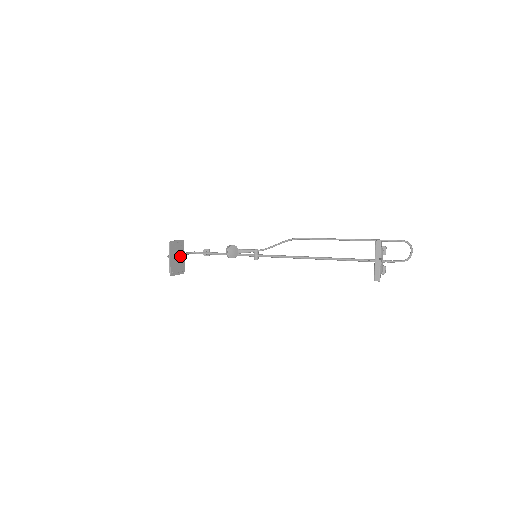
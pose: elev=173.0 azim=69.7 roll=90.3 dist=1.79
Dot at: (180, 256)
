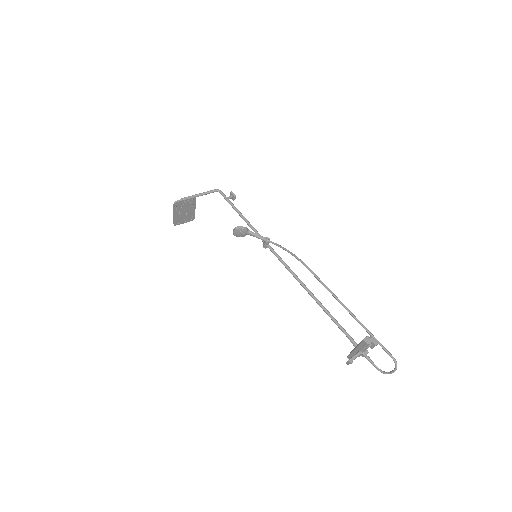
Dot at: (189, 210)
